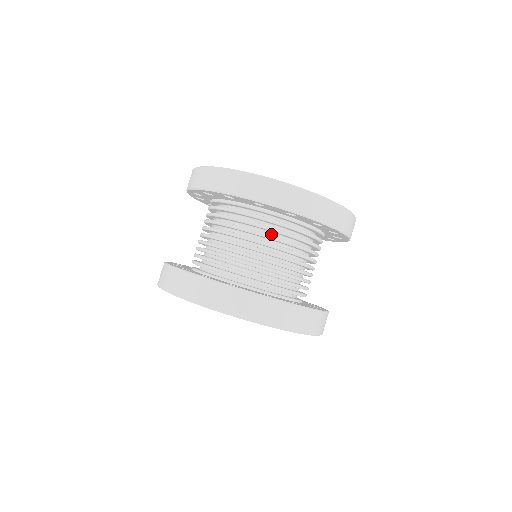
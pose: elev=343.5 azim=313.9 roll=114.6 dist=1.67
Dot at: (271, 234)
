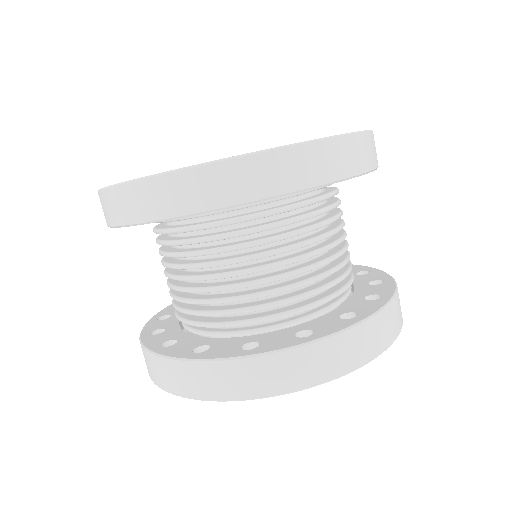
Dot at: (294, 224)
